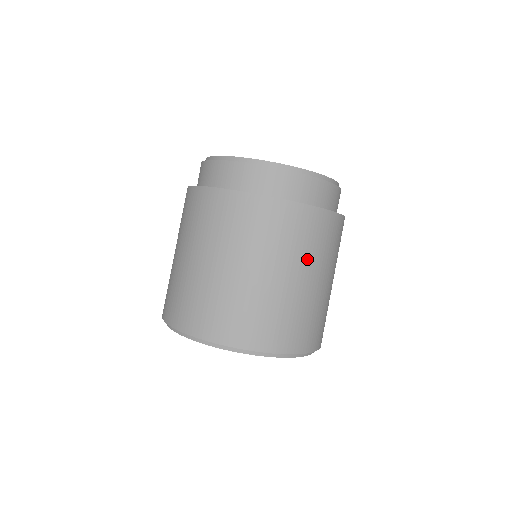
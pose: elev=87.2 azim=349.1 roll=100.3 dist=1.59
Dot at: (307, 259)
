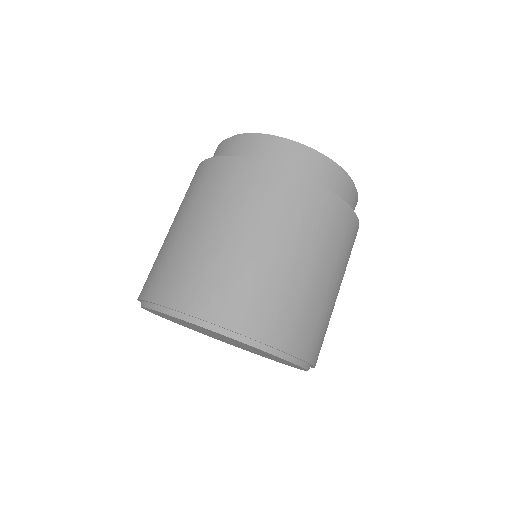
Dot at: occluded
